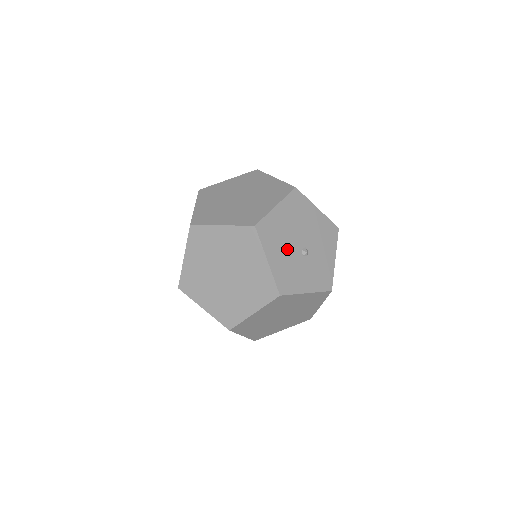
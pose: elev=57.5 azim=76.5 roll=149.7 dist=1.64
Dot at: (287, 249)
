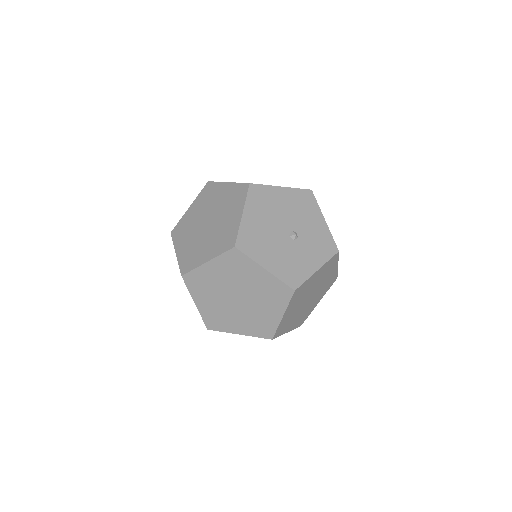
Dot at: (276, 245)
